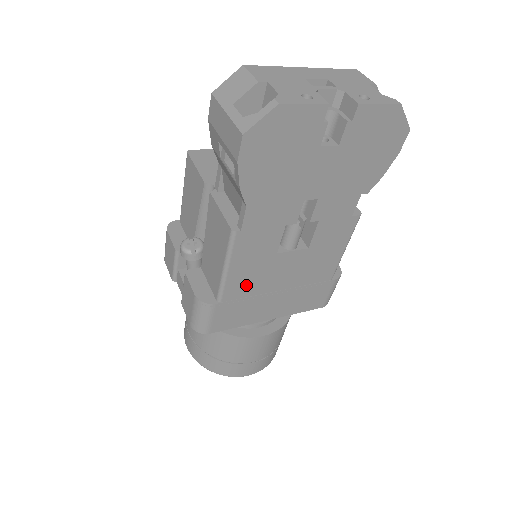
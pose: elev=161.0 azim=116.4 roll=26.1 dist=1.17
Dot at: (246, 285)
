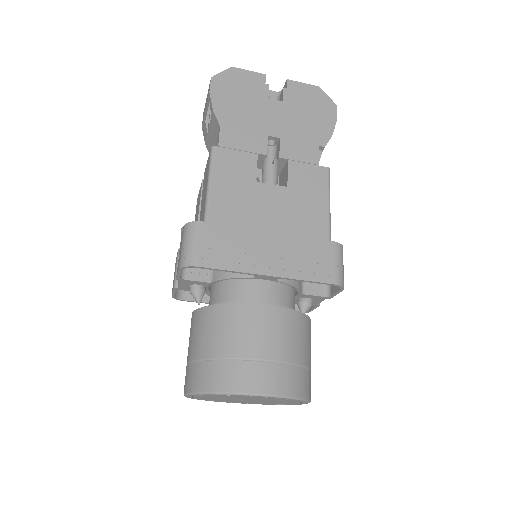
Dot at: (231, 210)
